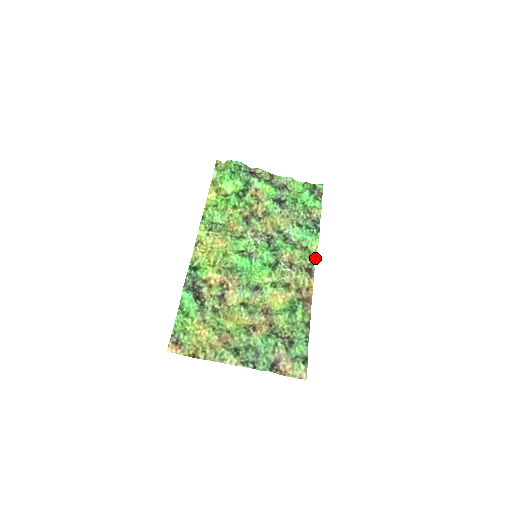
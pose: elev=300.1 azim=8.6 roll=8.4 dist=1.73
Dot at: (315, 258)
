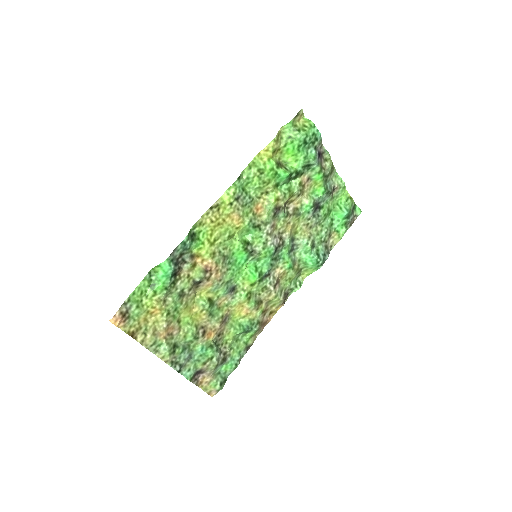
Dot at: (299, 286)
